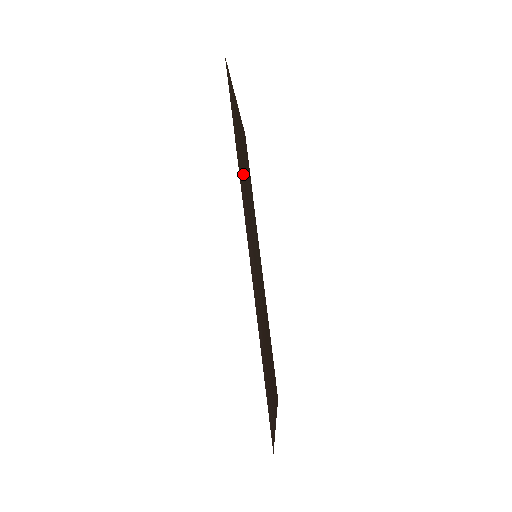
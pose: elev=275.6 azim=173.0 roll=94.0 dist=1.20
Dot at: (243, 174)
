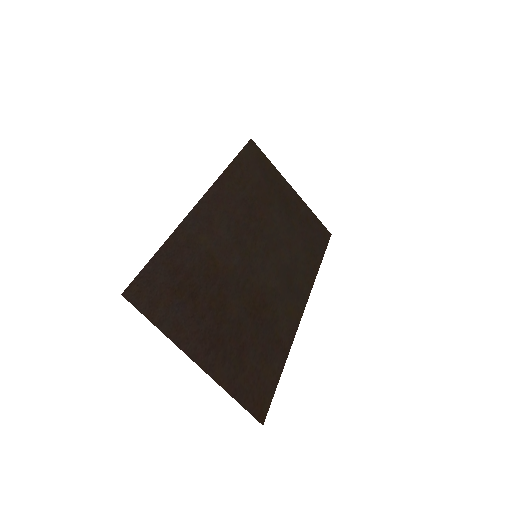
Dot at: (255, 199)
